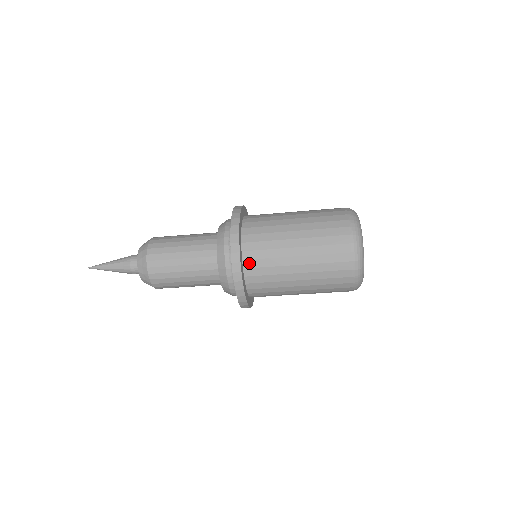
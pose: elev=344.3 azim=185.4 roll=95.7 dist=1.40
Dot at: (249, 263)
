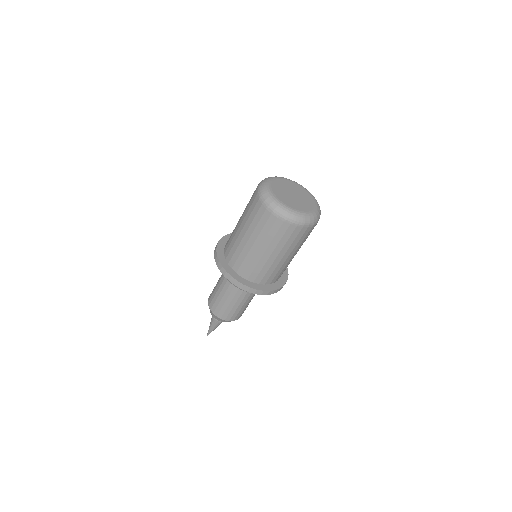
Dot at: (235, 267)
